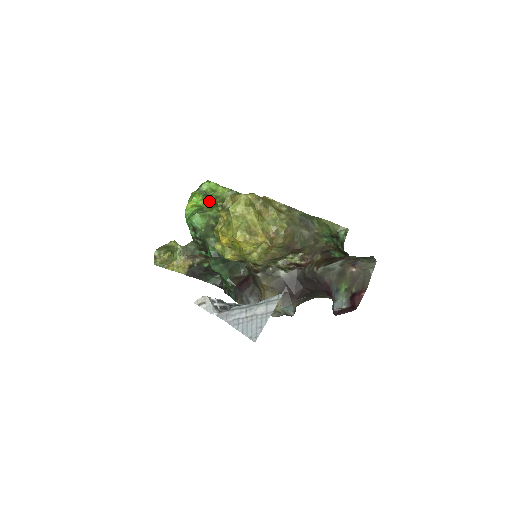
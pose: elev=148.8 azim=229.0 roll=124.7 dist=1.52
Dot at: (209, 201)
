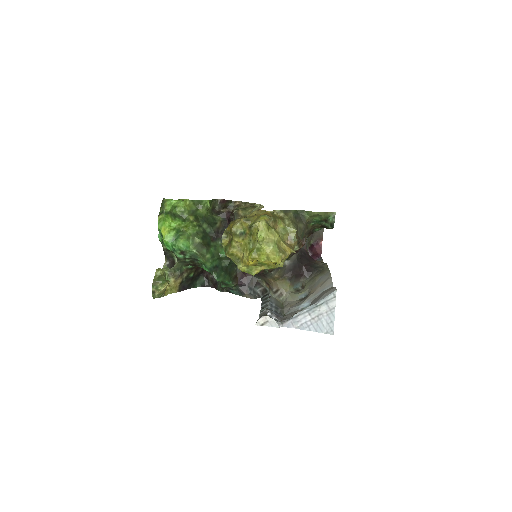
Dot at: (178, 219)
